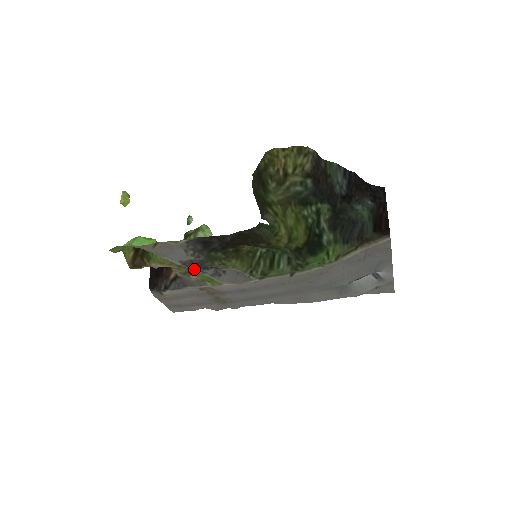
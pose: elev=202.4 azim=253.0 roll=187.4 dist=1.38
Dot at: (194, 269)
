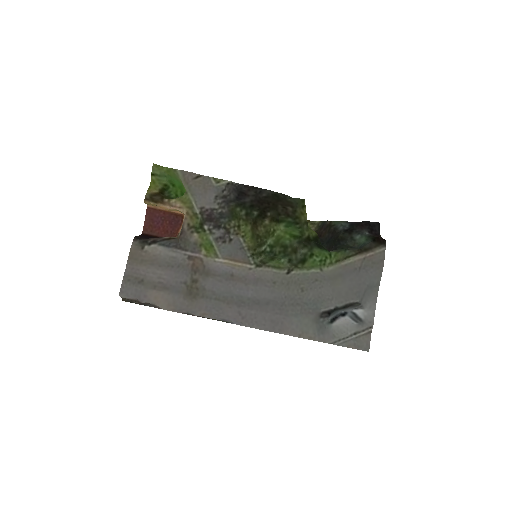
Dot at: (205, 224)
